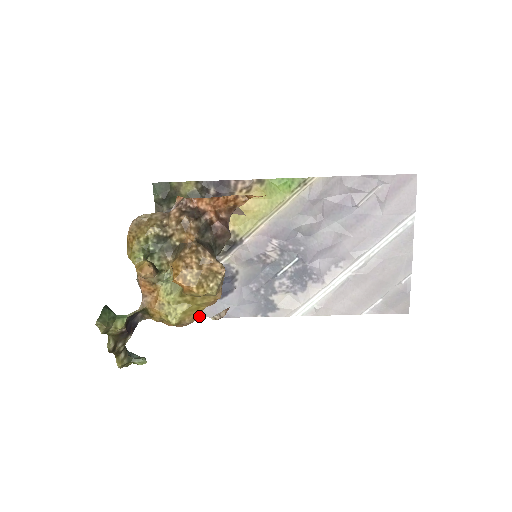
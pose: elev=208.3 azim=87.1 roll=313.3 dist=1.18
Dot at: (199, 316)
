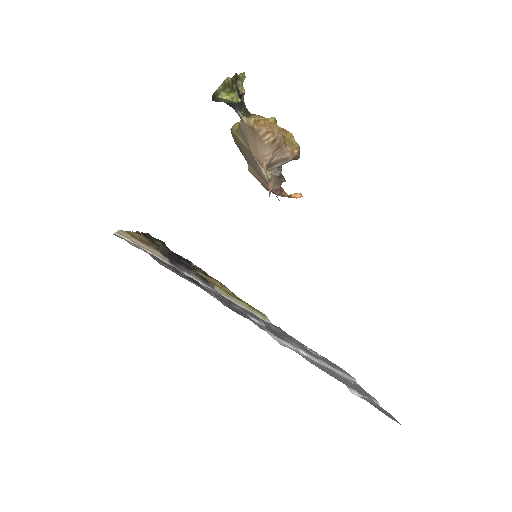
Dot at: occluded
